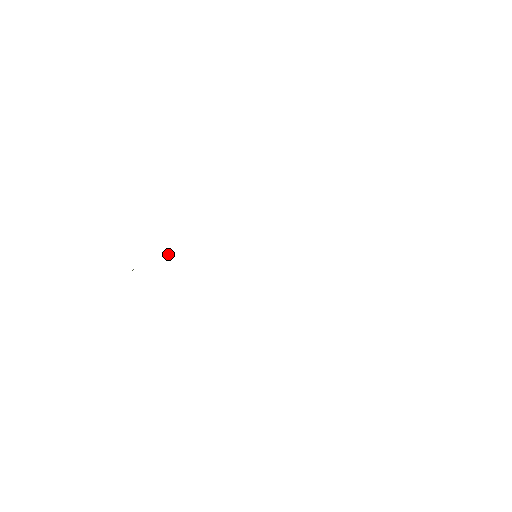
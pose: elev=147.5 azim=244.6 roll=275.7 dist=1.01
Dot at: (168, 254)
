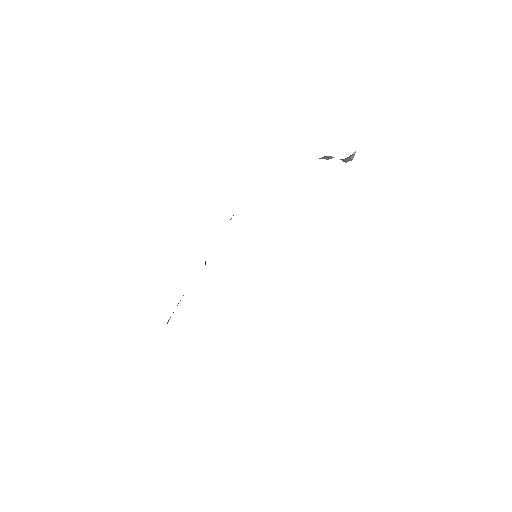
Dot at: occluded
